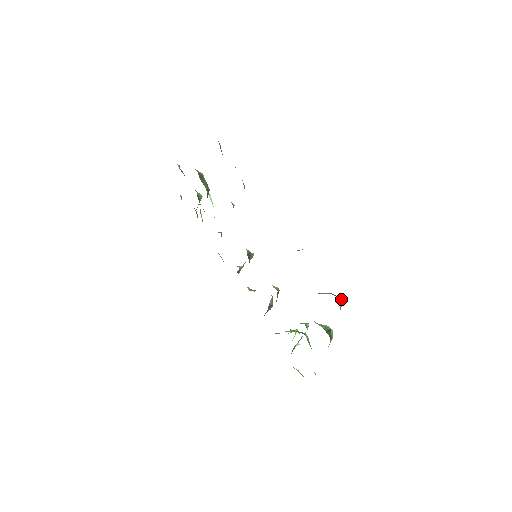
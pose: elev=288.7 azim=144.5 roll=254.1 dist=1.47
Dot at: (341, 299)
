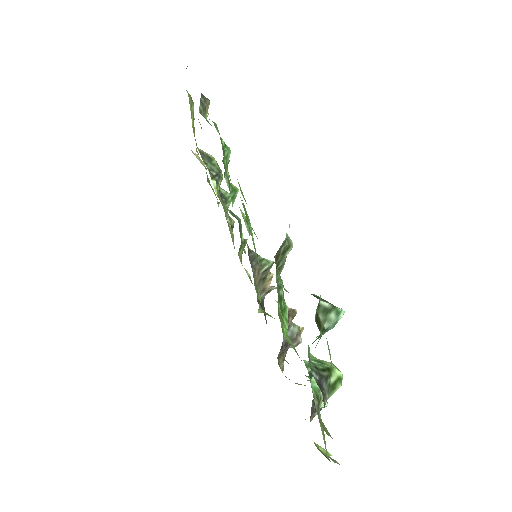
Dot at: (329, 305)
